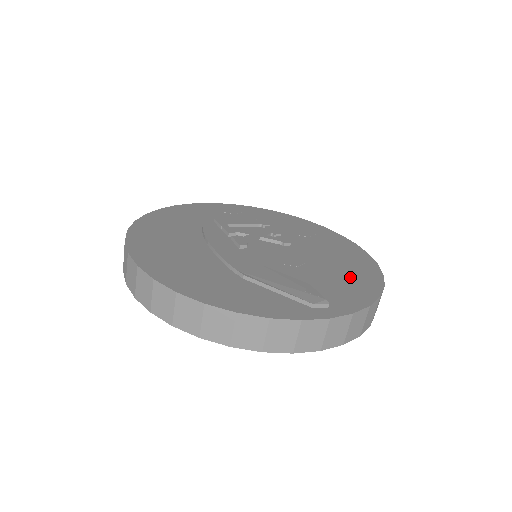
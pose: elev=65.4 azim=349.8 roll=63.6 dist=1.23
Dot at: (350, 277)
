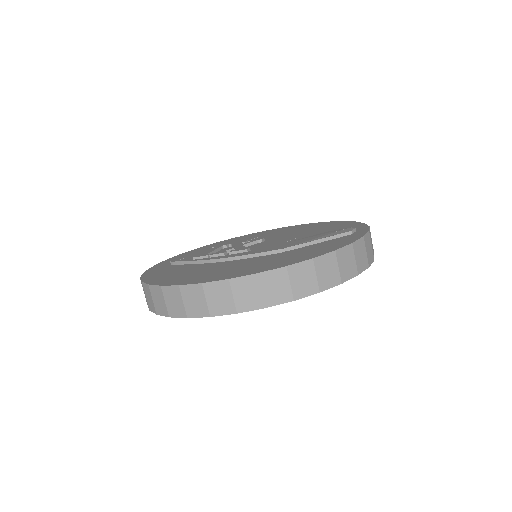
Dot at: (326, 227)
